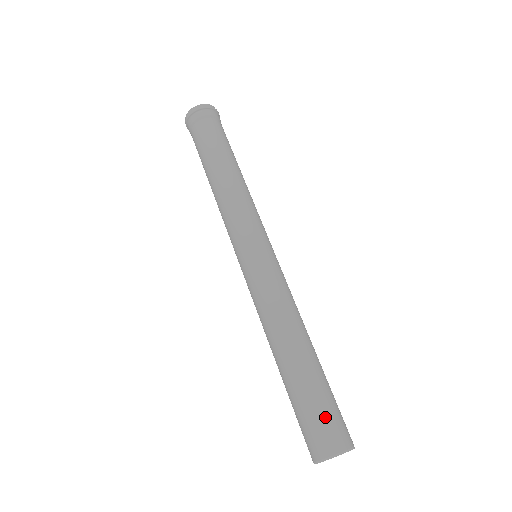
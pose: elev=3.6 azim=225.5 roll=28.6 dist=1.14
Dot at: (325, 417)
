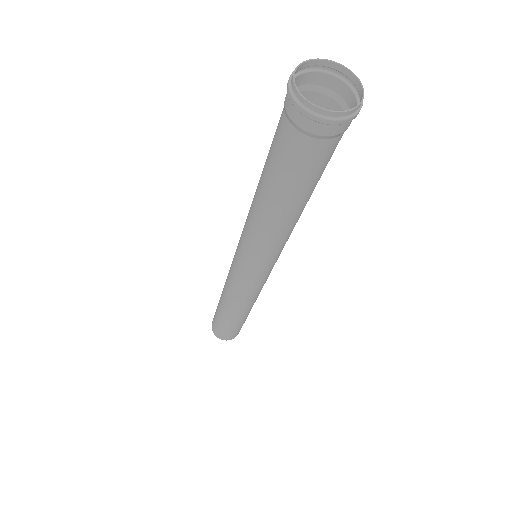
Dot at: (230, 333)
